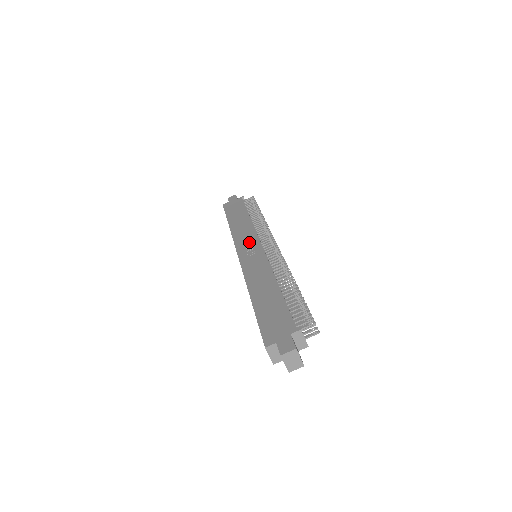
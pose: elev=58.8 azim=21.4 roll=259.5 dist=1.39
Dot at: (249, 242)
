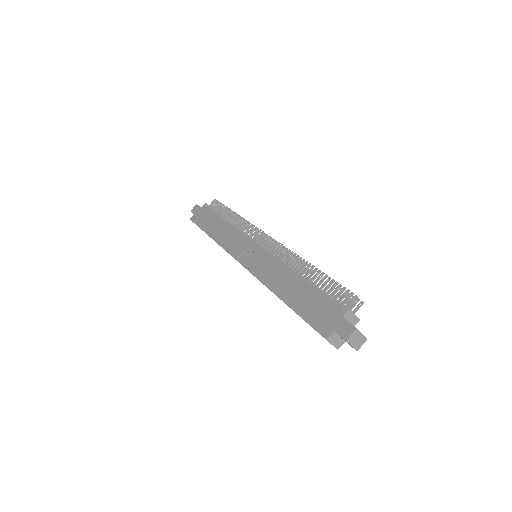
Dot at: (243, 246)
